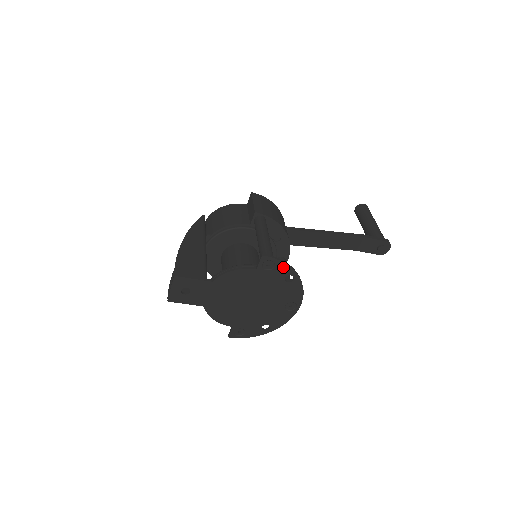
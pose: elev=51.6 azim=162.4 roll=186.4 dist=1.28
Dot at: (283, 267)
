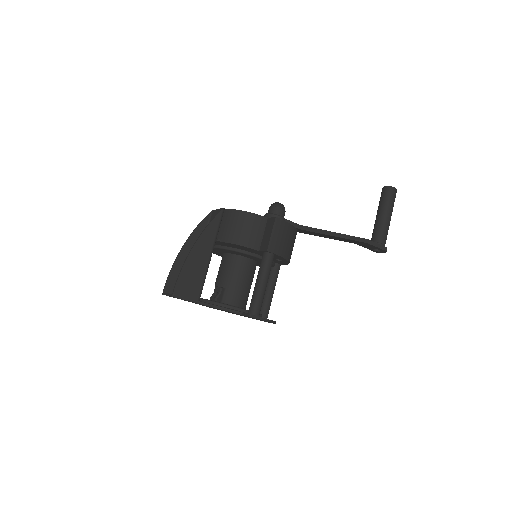
Dot at: (264, 320)
